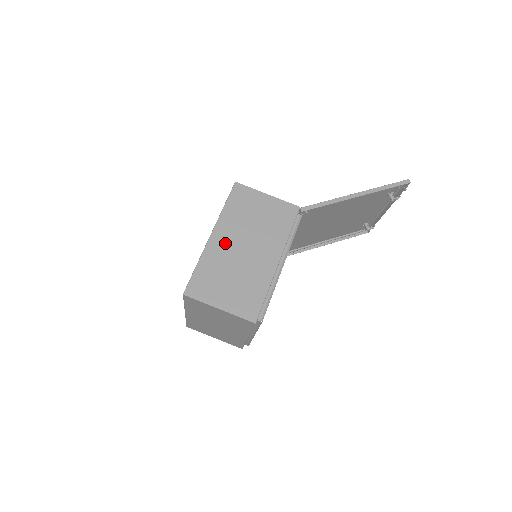
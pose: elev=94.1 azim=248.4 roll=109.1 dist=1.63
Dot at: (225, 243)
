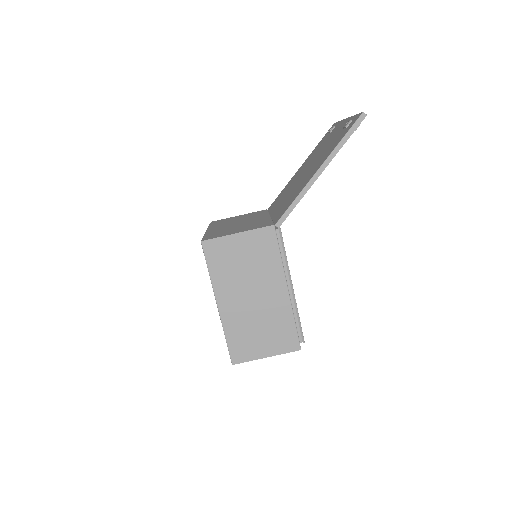
Dot at: (234, 304)
